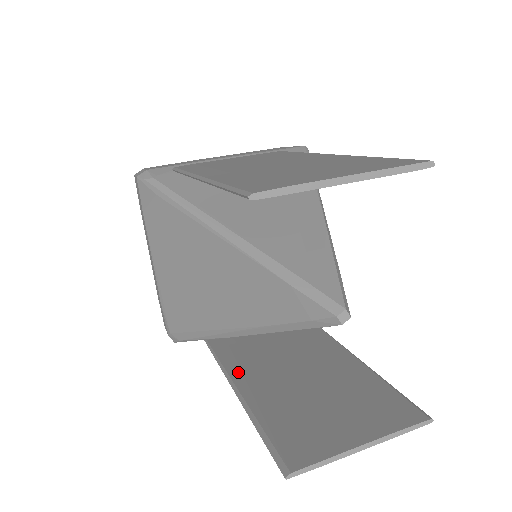
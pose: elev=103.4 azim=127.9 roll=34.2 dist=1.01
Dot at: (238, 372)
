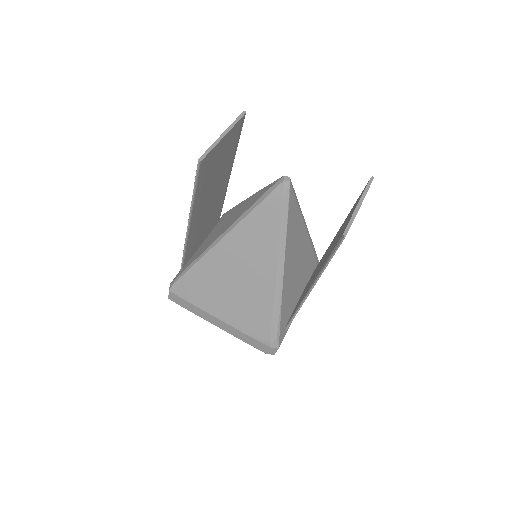
Dot at: (307, 290)
